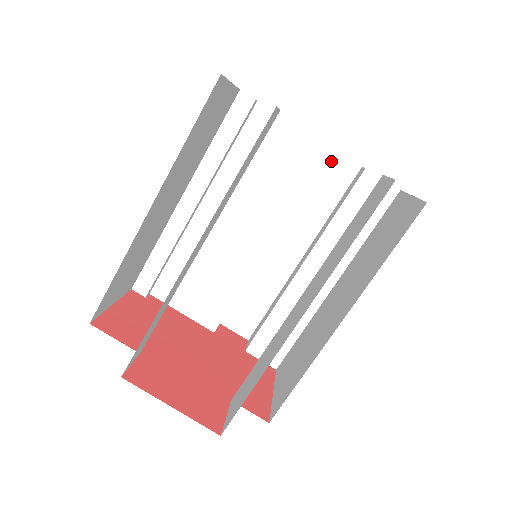
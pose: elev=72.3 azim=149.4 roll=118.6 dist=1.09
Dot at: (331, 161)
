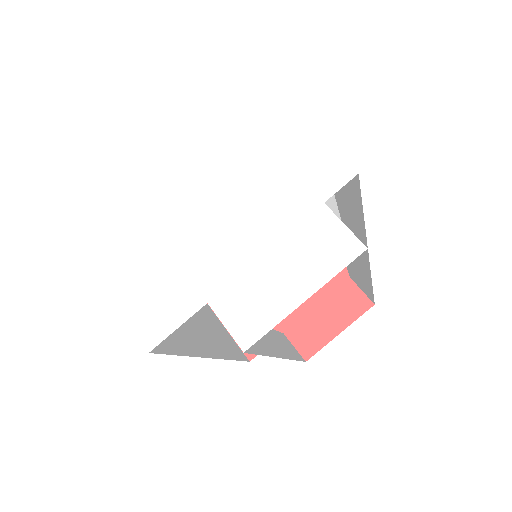
Dot at: occluded
